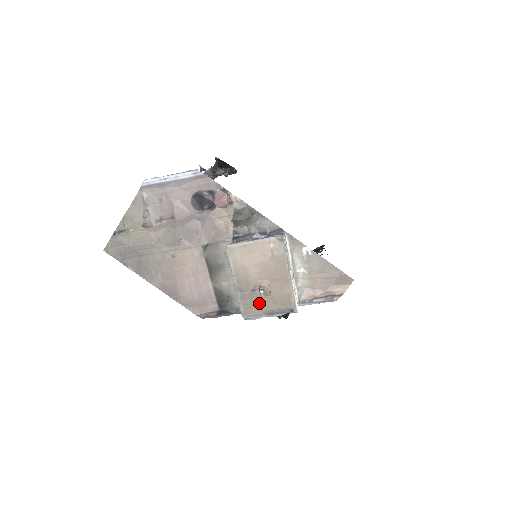
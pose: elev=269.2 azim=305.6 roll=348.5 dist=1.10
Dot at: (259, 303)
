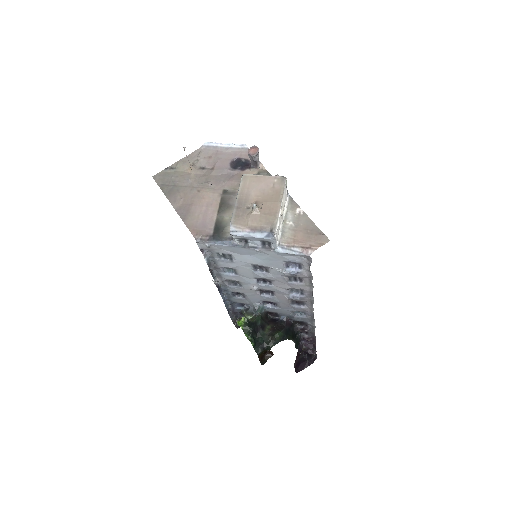
Dot at: (248, 217)
